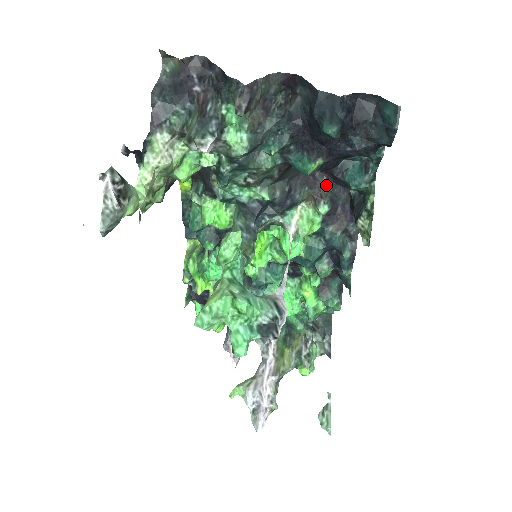
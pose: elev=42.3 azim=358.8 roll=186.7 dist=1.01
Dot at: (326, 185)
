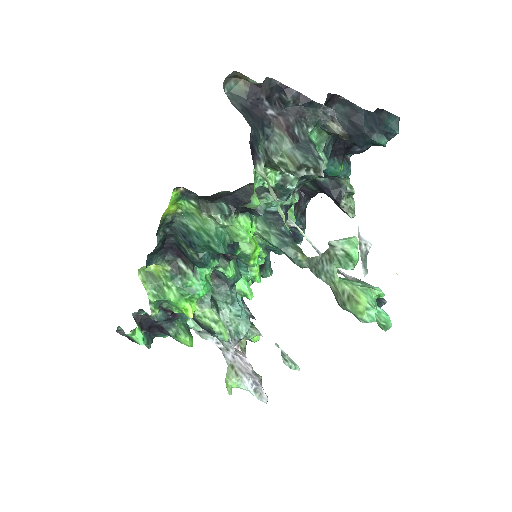
Dot at: occluded
